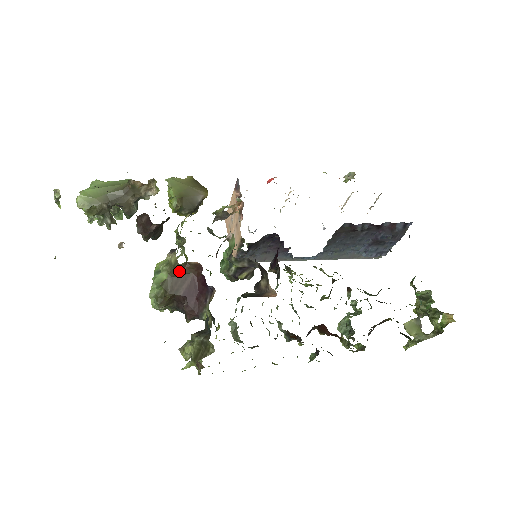
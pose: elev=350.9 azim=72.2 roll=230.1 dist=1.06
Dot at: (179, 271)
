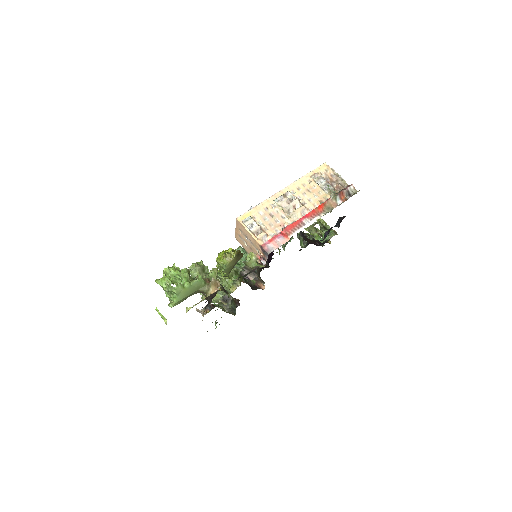
Dot at: occluded
